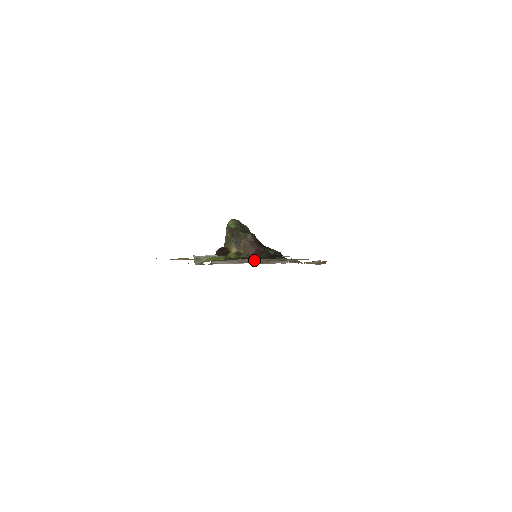
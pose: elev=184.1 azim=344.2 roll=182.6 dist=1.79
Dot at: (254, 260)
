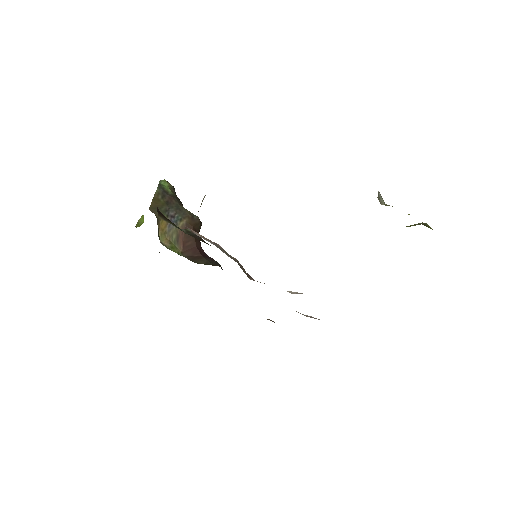
Dot at: (237, 260)
